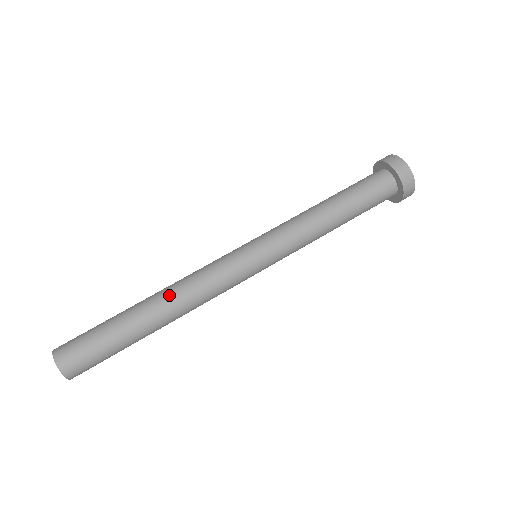
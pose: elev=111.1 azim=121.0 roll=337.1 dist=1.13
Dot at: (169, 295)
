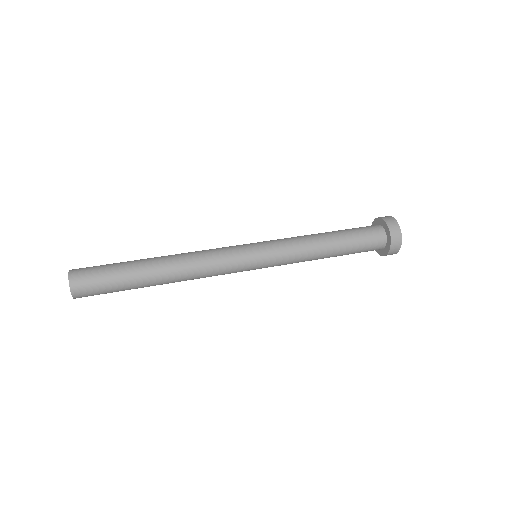
Dot at: (178, 263)
